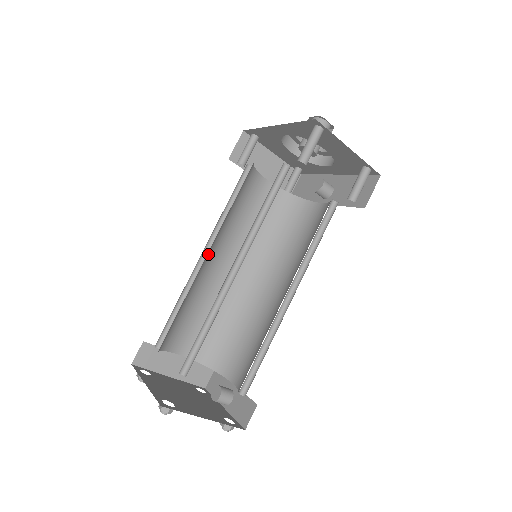
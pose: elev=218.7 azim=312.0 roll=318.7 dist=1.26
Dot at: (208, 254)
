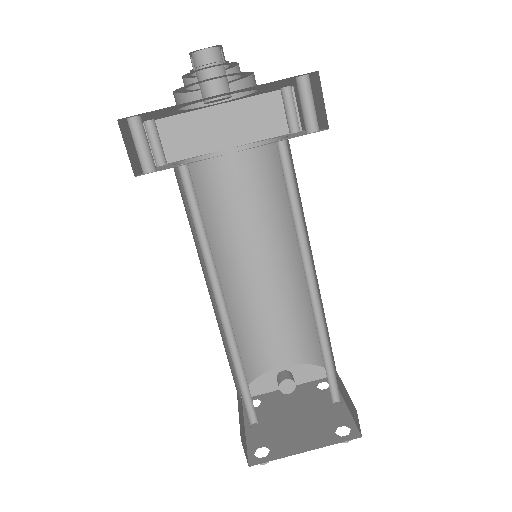
Dot at: occluded
